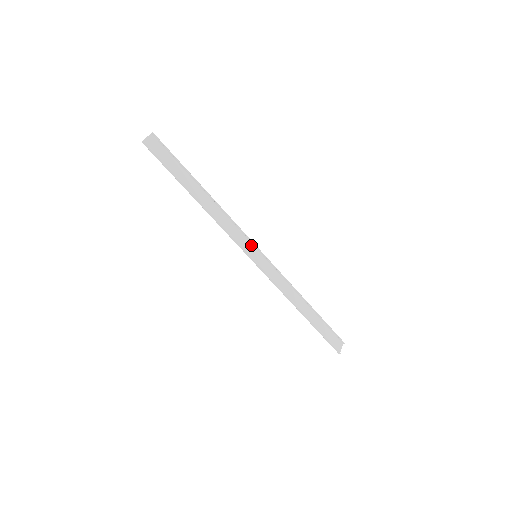
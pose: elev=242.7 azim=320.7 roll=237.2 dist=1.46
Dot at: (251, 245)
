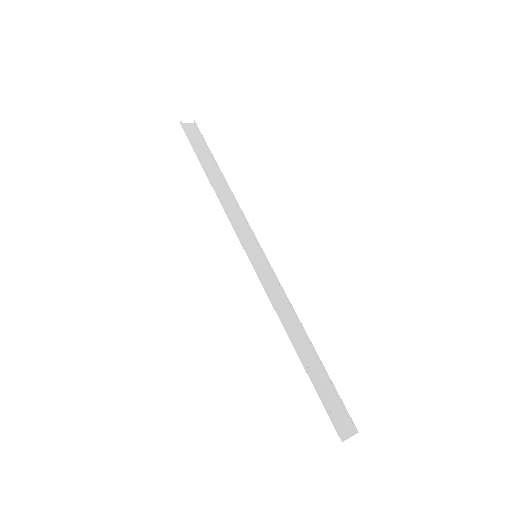
Dot at: (255, 244)
